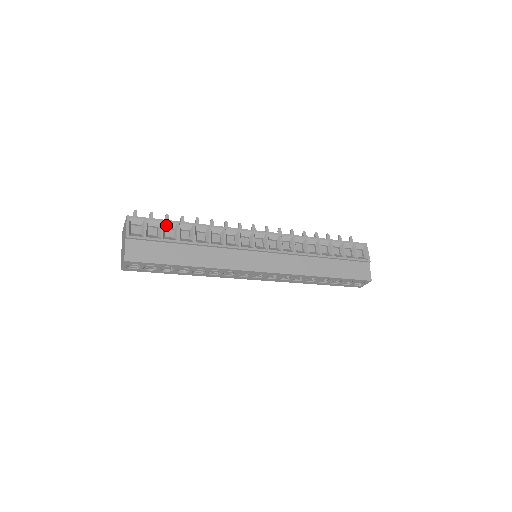
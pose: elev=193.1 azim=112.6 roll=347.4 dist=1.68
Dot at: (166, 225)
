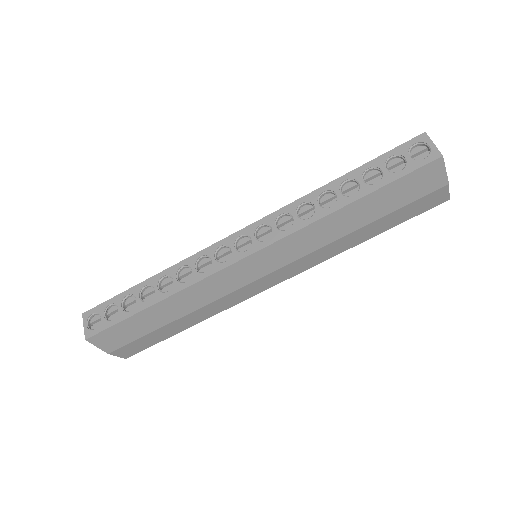
Dot at: occluded
